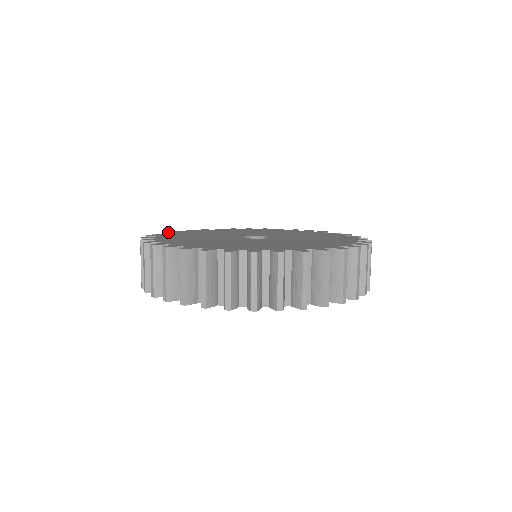
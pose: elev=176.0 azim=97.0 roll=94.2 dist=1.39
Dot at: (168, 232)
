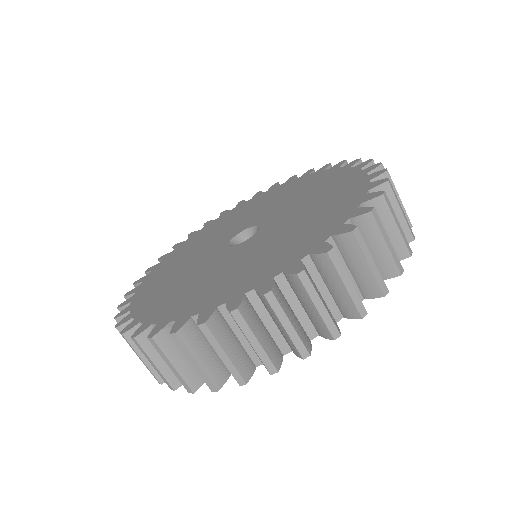
Dot at: (124, 302)
